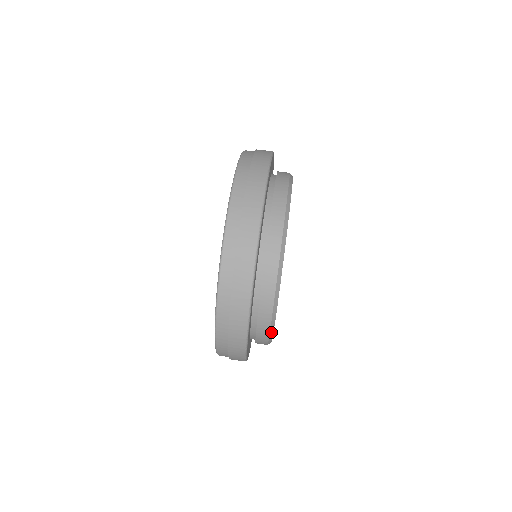
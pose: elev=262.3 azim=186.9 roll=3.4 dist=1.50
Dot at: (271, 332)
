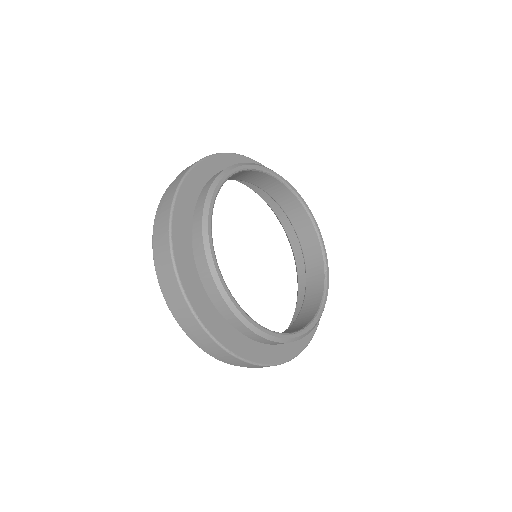
Dot at: (205, 233)
